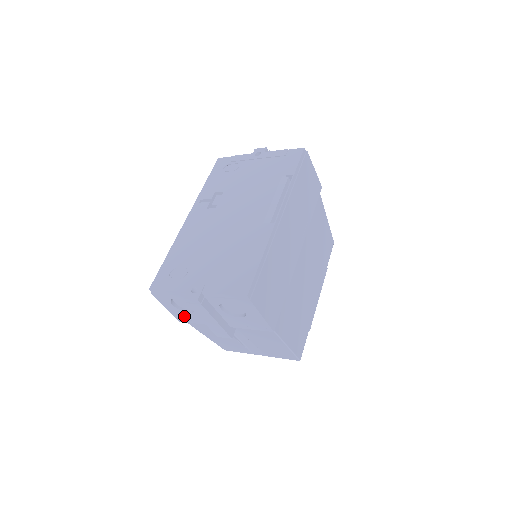
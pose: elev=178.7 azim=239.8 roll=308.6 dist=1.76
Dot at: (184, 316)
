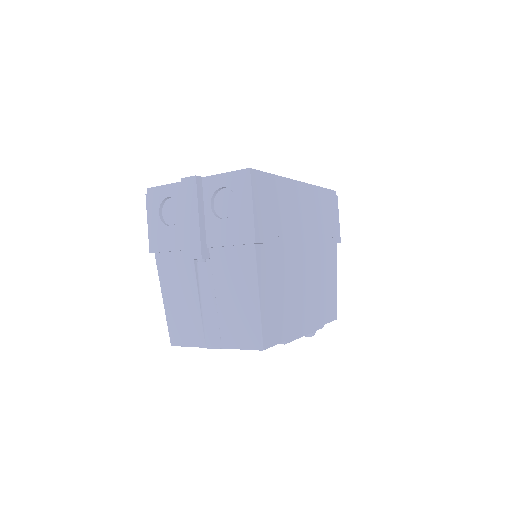
Dot at: (161, 237)
